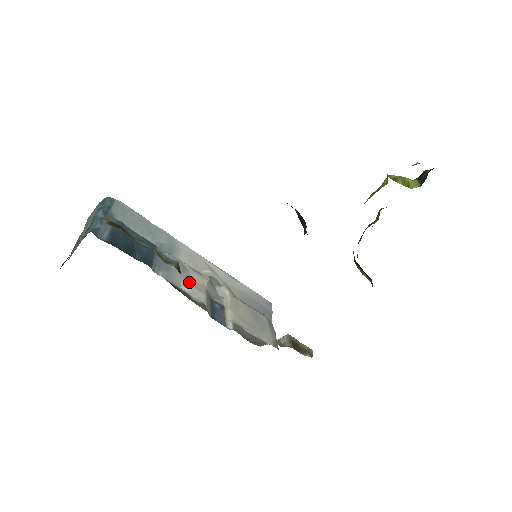
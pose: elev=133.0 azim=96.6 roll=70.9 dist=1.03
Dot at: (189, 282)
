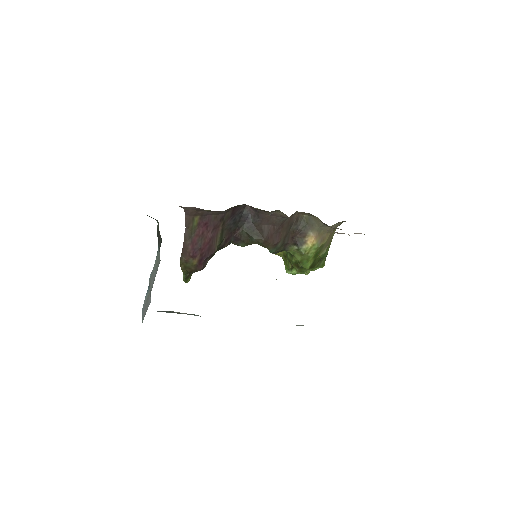
Dot at: occluded
